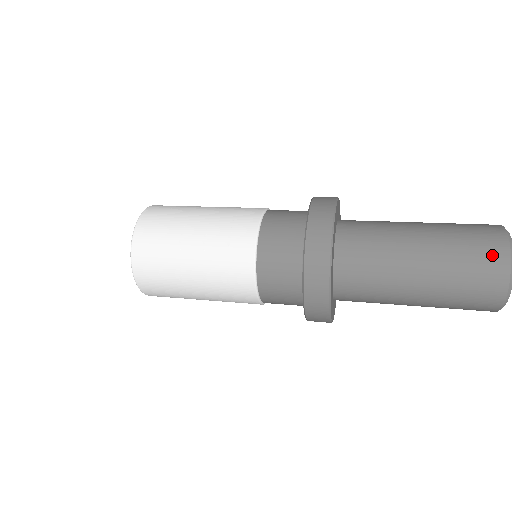
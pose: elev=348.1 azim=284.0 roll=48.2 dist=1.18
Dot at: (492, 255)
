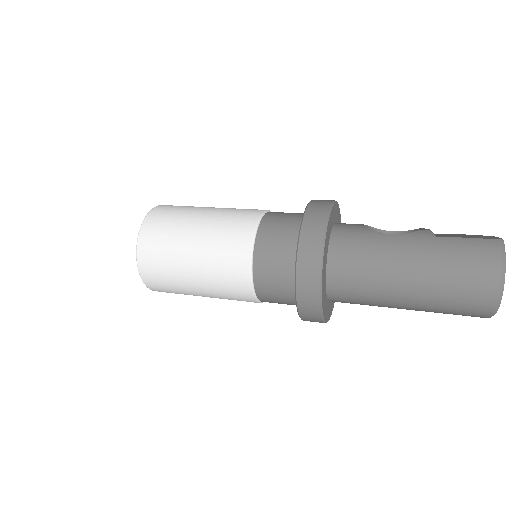
Dot at: (479, 296)
